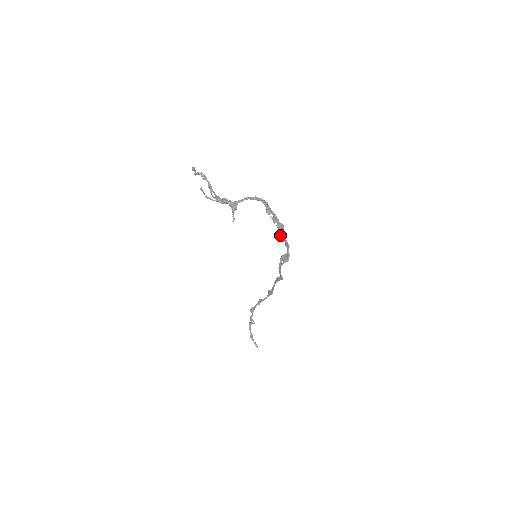
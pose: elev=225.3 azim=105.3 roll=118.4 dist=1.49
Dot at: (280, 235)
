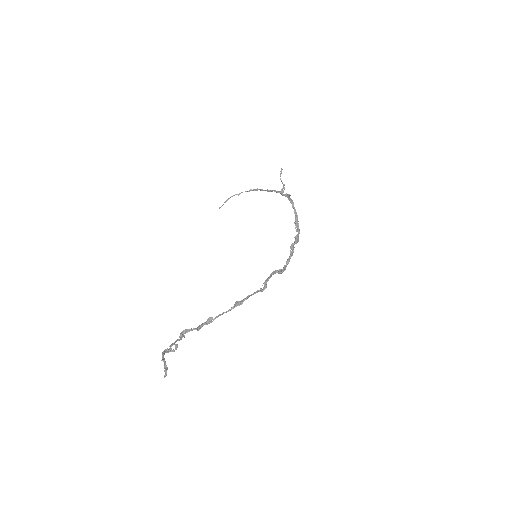
Dot at: (292, 246)
